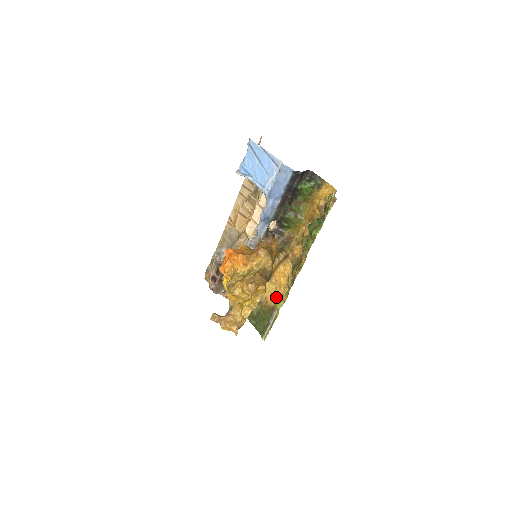
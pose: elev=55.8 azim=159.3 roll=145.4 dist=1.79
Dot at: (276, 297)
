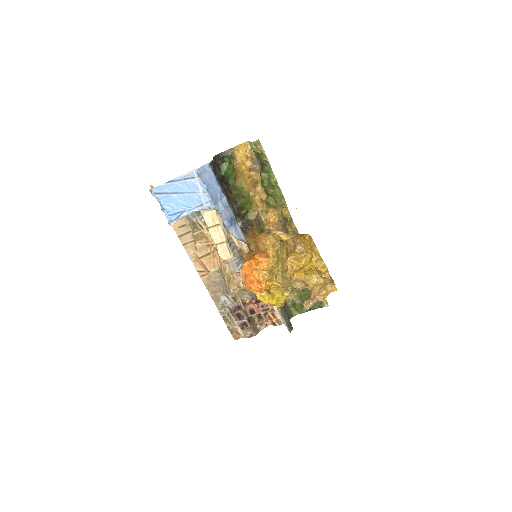
Dot at: occluded
